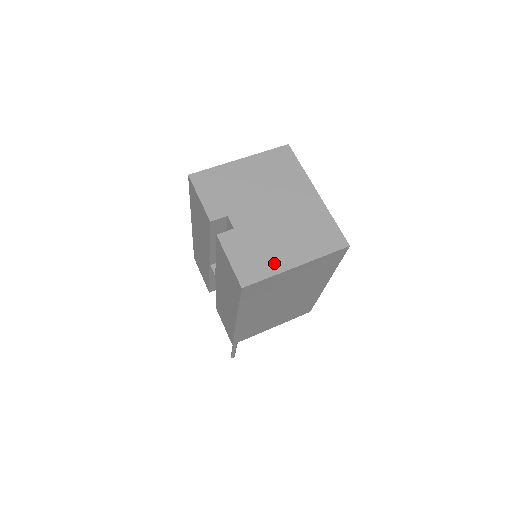
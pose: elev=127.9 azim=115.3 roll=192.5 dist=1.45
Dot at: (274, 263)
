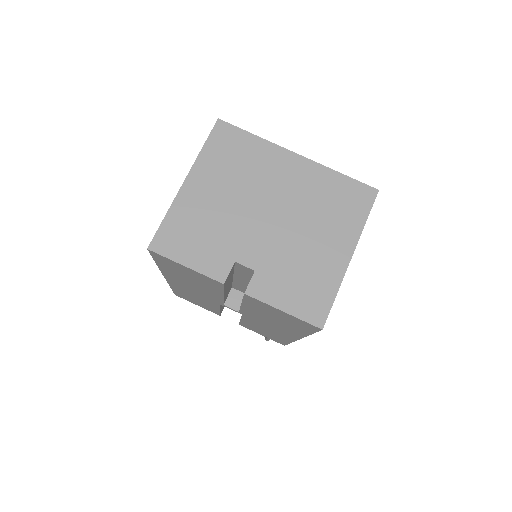
Dot at: (328, 274)
